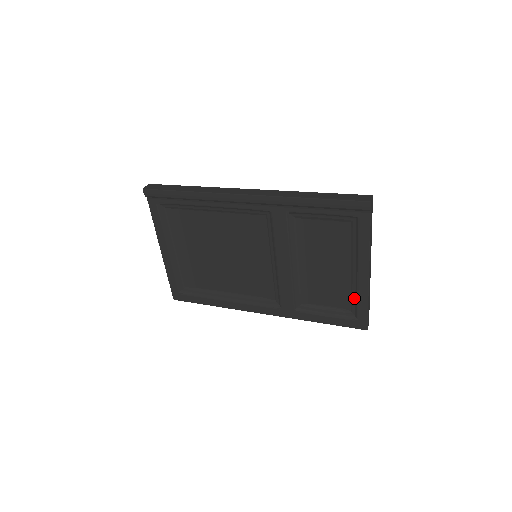
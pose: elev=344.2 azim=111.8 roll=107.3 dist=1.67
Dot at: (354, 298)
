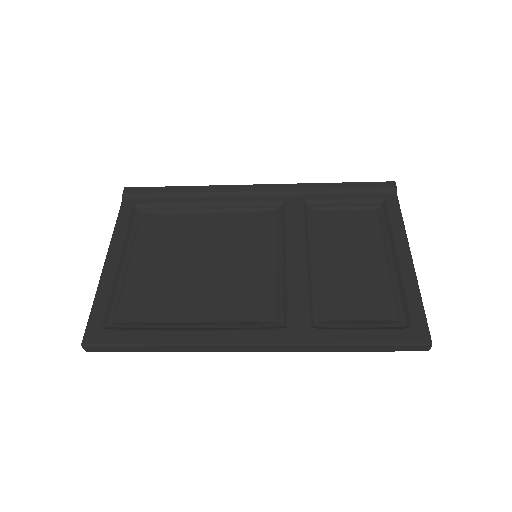
Dot at: (399, 297)
